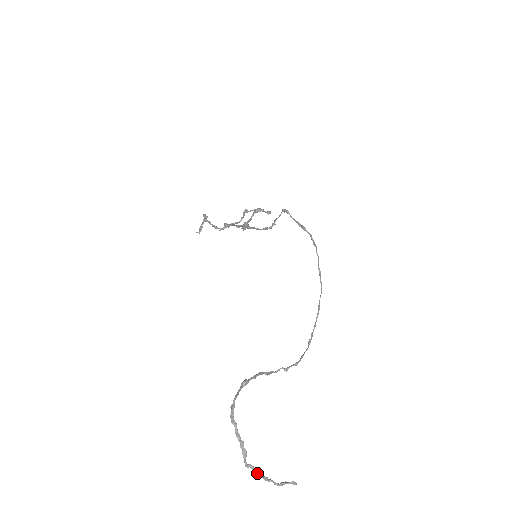
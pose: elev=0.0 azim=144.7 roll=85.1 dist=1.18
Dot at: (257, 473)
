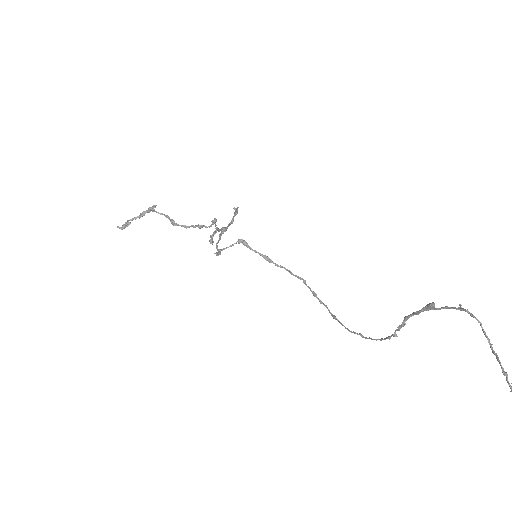
Dot at: (511, 386)
